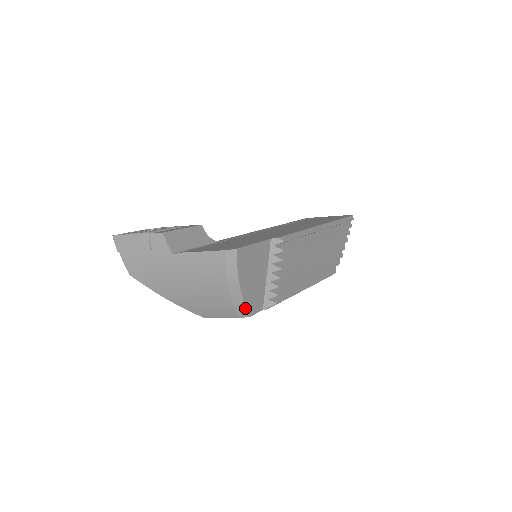
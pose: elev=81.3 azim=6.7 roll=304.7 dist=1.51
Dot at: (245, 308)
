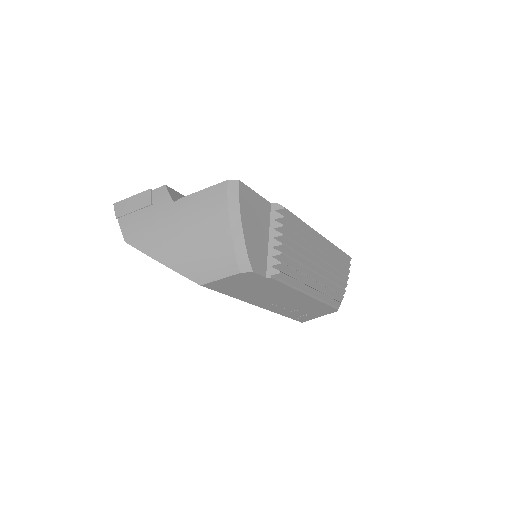
Dot at: (247, 256)
